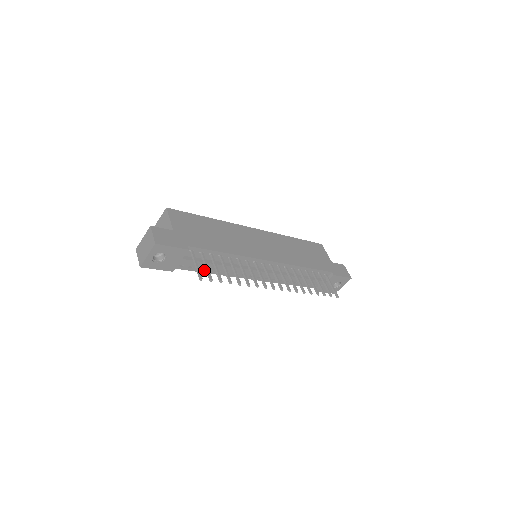
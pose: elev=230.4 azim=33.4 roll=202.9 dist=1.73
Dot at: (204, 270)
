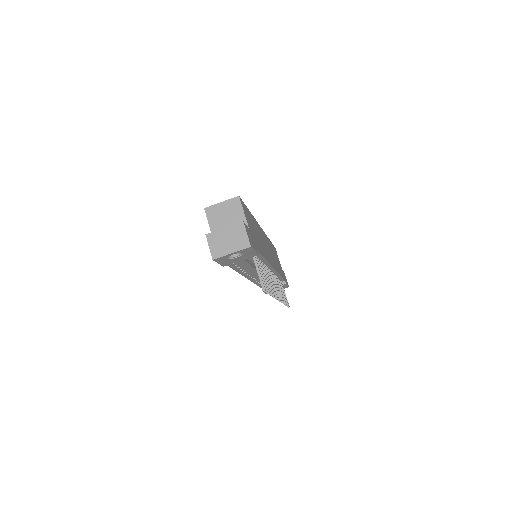
Dot at: (235, 267)
